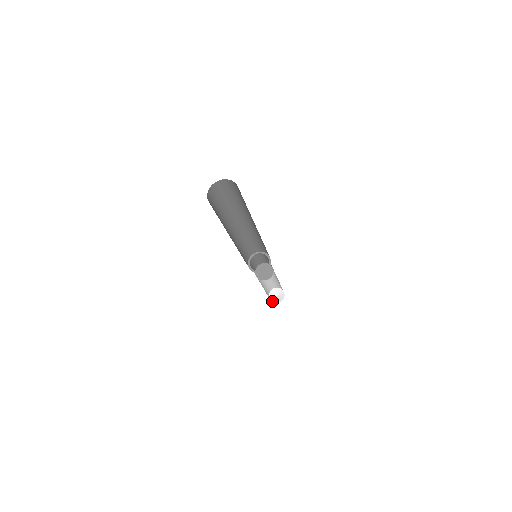
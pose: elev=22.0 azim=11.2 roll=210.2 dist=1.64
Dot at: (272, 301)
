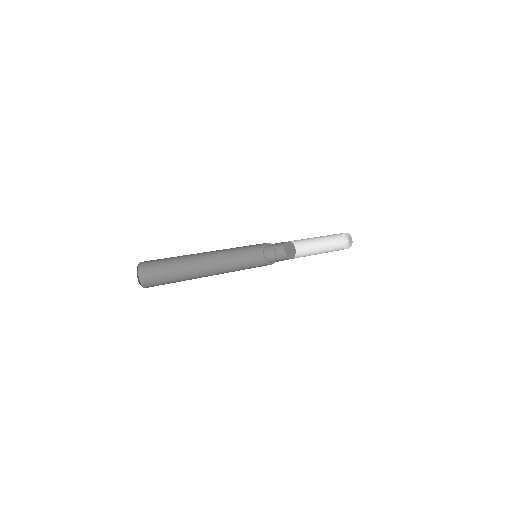
Dot at: (341, 244)
